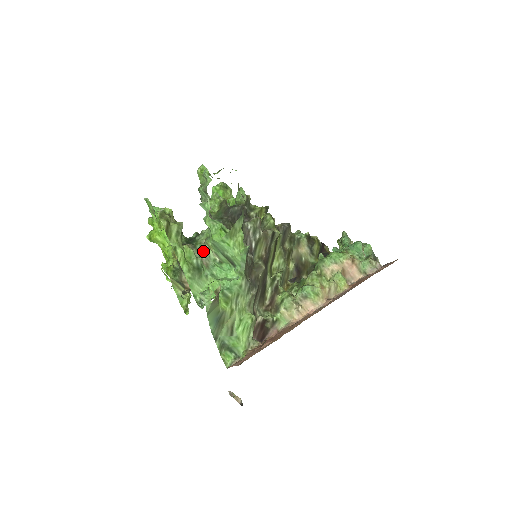
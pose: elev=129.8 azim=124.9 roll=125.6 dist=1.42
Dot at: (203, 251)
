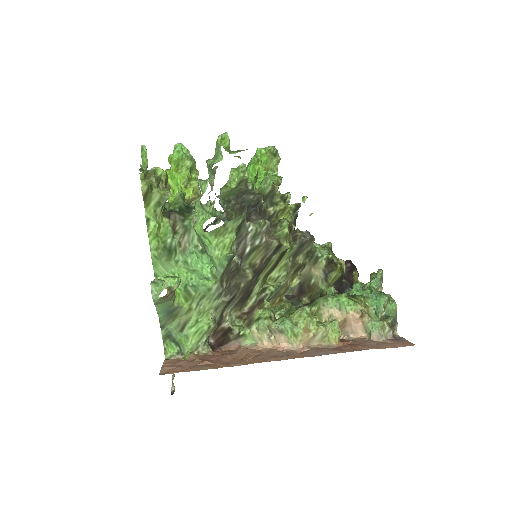
Dot at: (189, 230)
